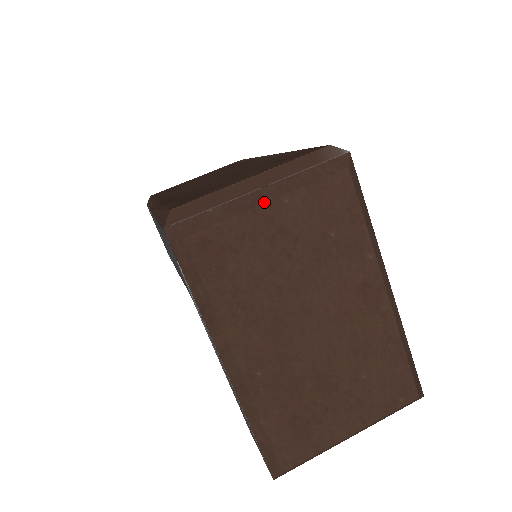
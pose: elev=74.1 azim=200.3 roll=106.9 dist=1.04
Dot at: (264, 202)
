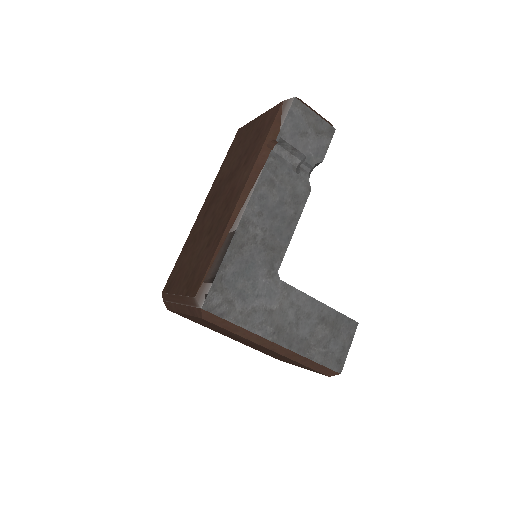
Dot at: (182, 313)
